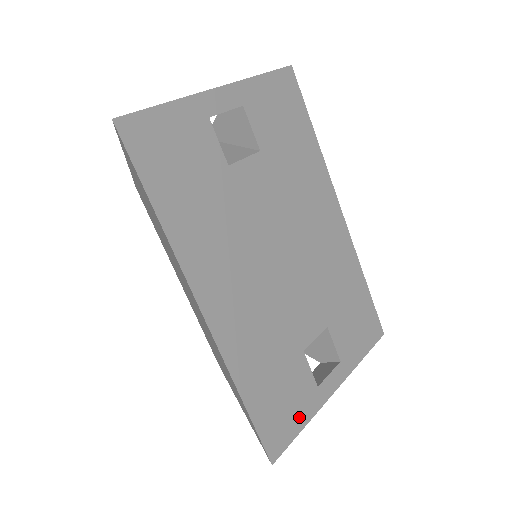
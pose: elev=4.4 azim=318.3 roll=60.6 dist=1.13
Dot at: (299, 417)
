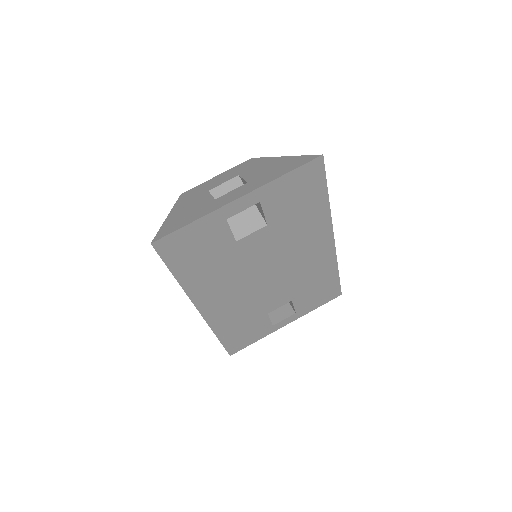
Dot at: (254, 338)
